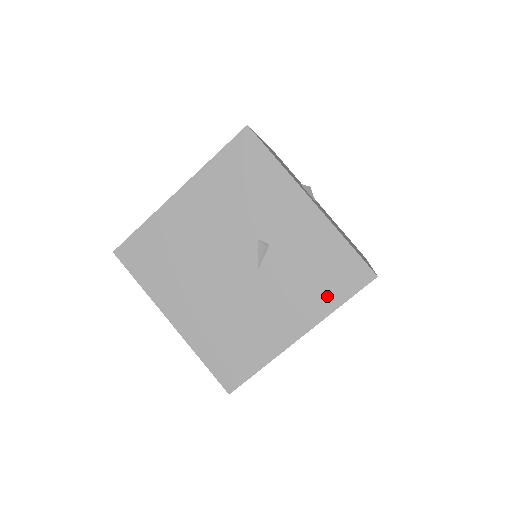
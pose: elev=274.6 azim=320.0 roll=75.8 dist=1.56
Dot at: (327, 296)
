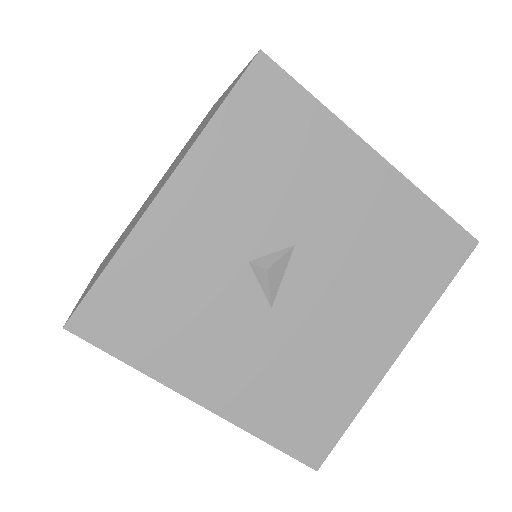
Dot at: occluded
